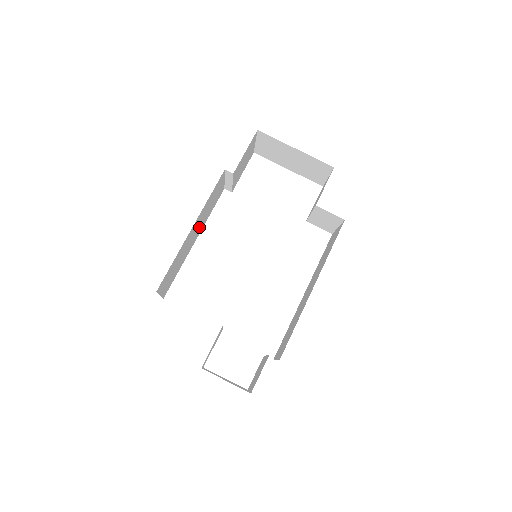
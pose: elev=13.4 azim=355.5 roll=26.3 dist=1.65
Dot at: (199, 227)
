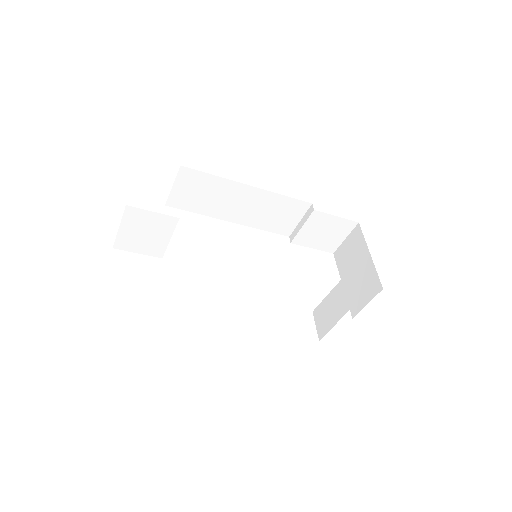
Dot at: (248, 212)
